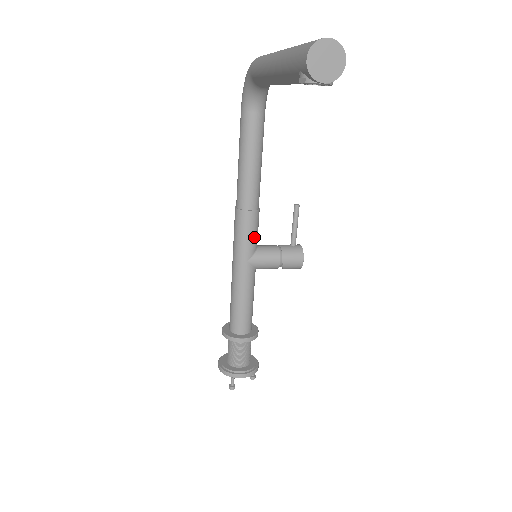
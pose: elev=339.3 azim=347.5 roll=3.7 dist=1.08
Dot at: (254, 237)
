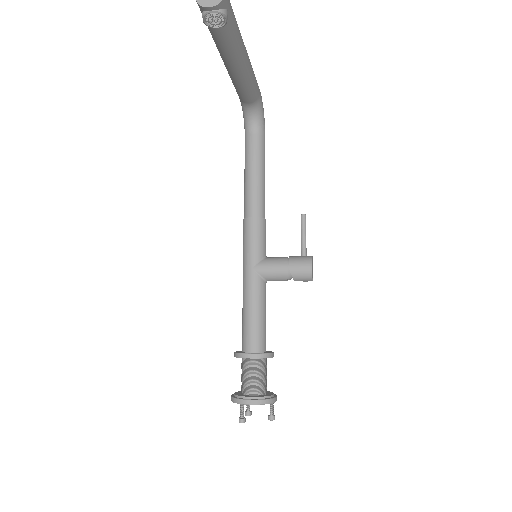
Dot at: (259, 244)
